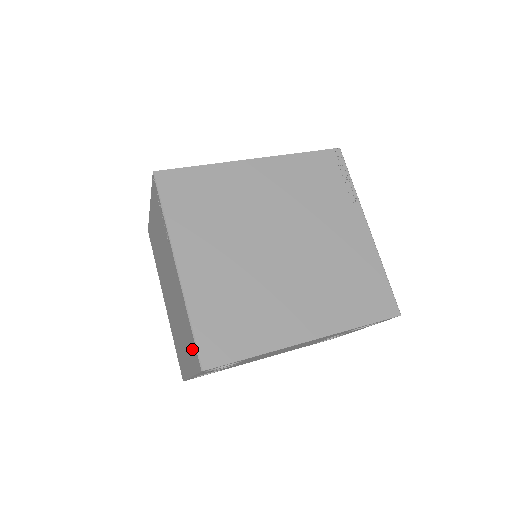
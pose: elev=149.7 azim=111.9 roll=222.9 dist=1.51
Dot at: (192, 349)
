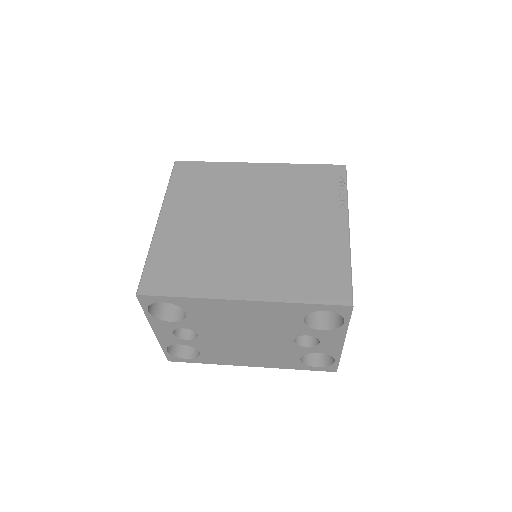
Dot at: occluded
